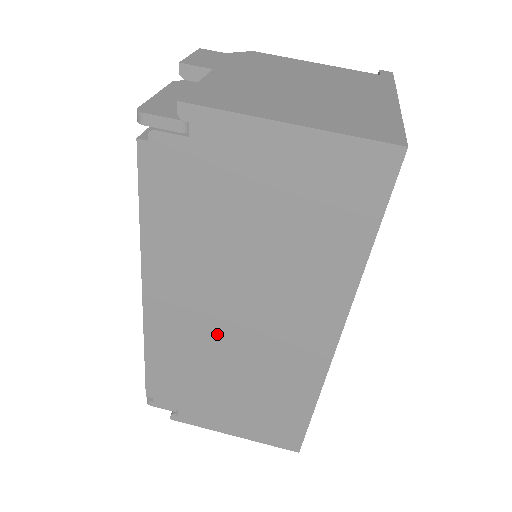
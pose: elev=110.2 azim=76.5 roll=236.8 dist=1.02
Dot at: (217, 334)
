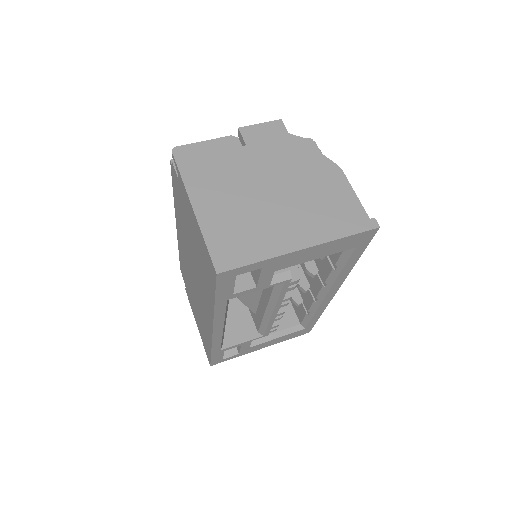
Dot at: (190, 273)
